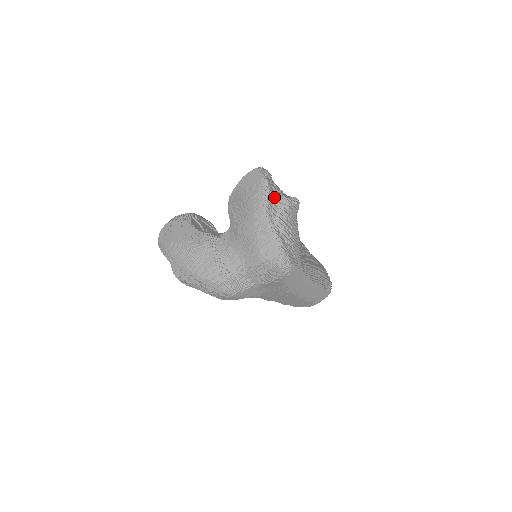
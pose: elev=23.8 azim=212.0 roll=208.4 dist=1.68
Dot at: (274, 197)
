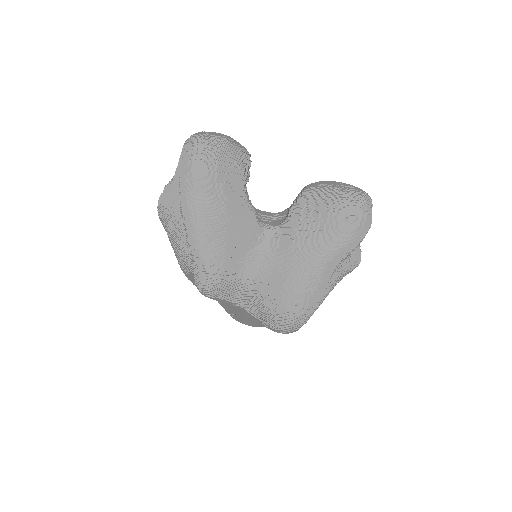
Dot at: occluded
